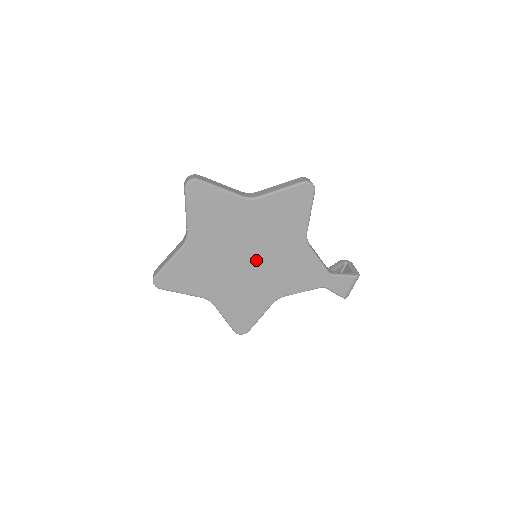
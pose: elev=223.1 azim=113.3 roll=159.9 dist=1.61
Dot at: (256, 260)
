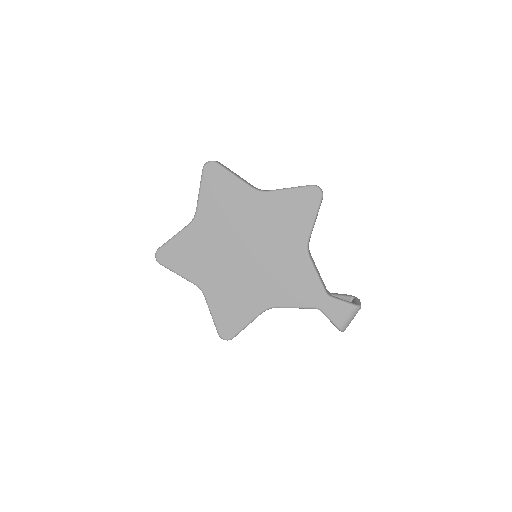
Dot at: (253, 257)
